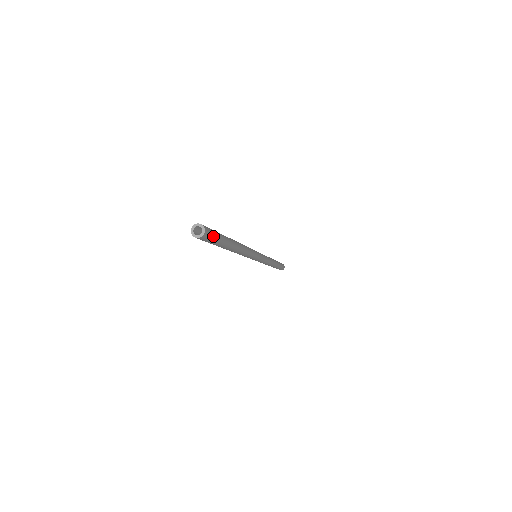
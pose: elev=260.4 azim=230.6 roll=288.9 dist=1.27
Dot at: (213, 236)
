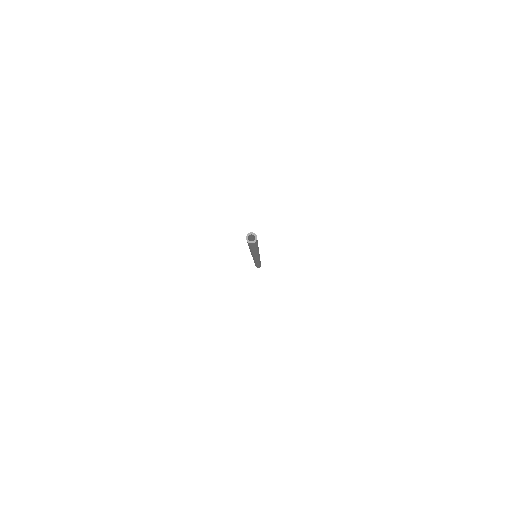
Dot at: (255, 244)
